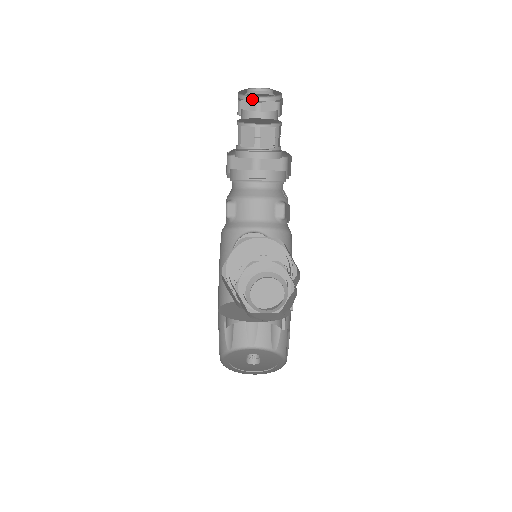
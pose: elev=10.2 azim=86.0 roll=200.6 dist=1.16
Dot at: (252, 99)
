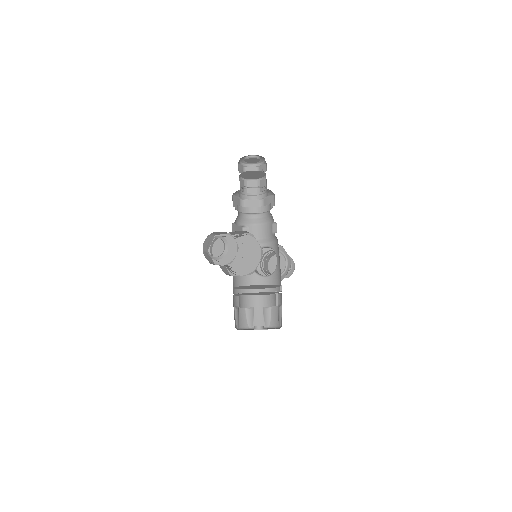
Dot at: (254, 166)
